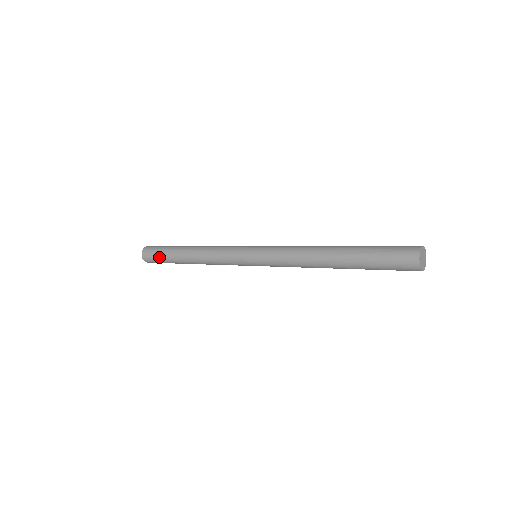
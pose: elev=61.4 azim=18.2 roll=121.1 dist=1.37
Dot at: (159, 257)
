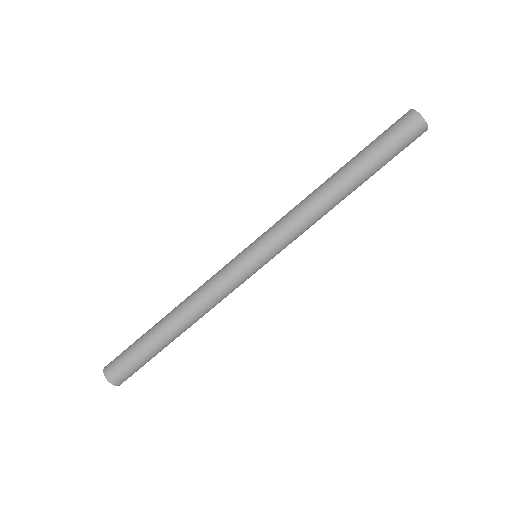
Dot at: (136, 361)
